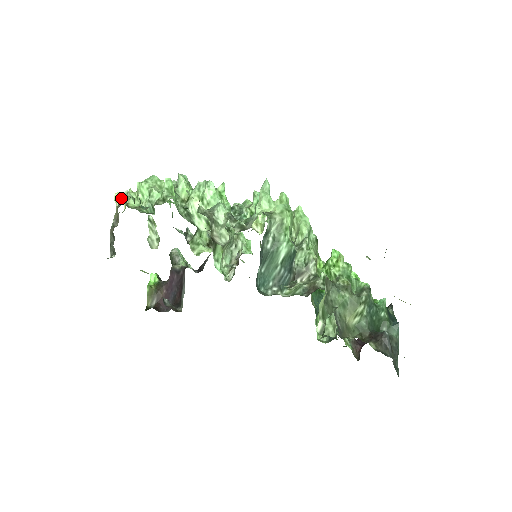
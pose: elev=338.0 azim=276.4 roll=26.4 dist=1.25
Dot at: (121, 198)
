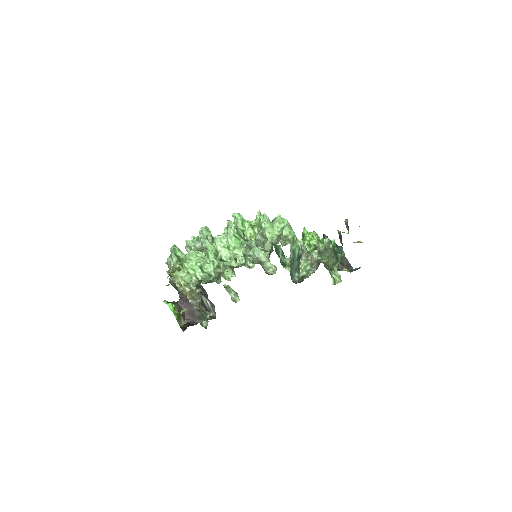
Dot at: (192, 284)
